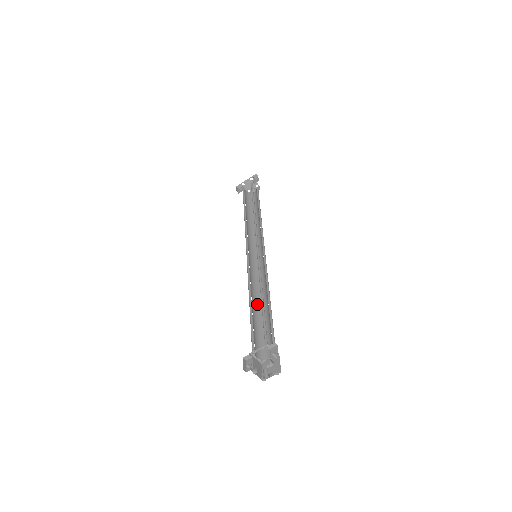
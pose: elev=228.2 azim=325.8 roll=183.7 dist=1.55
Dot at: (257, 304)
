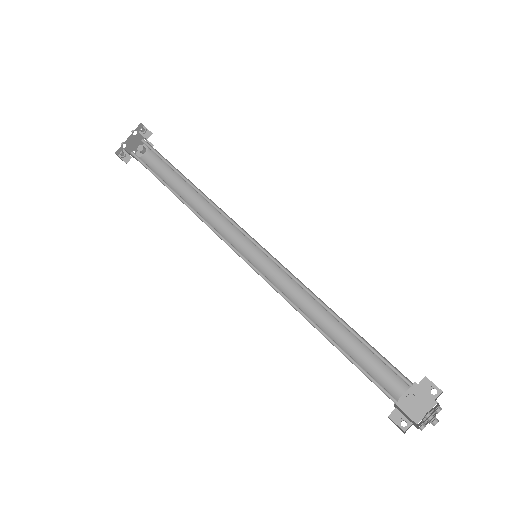
Dot at: occluded
